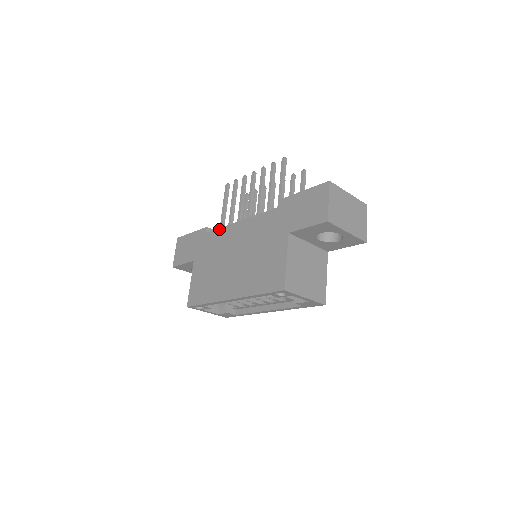
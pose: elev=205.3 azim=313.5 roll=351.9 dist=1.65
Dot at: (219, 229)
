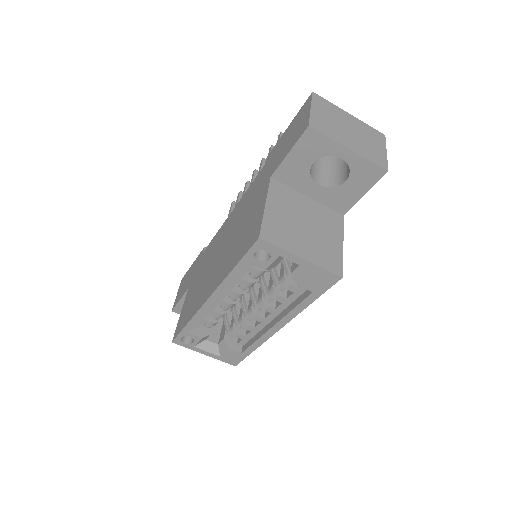
Dot at: (213, 238)
